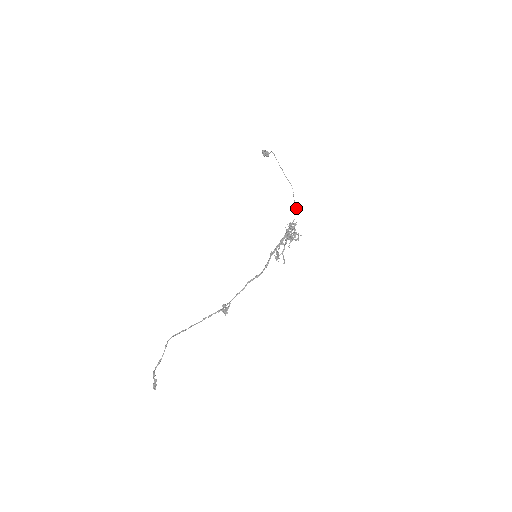
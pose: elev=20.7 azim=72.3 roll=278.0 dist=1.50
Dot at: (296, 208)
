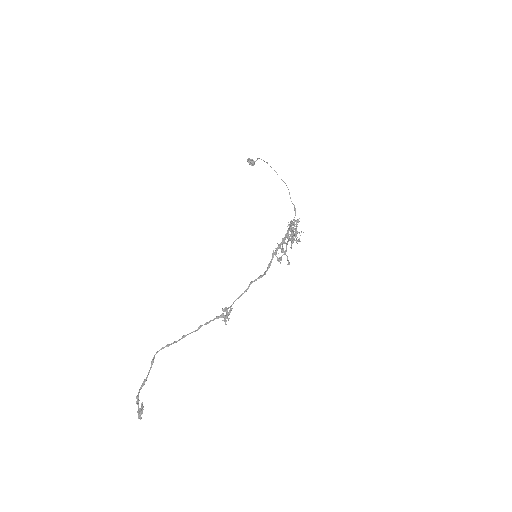
Dot at: (294, 208)
